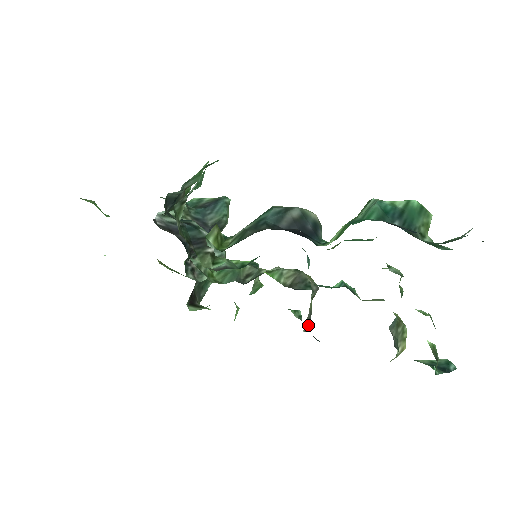
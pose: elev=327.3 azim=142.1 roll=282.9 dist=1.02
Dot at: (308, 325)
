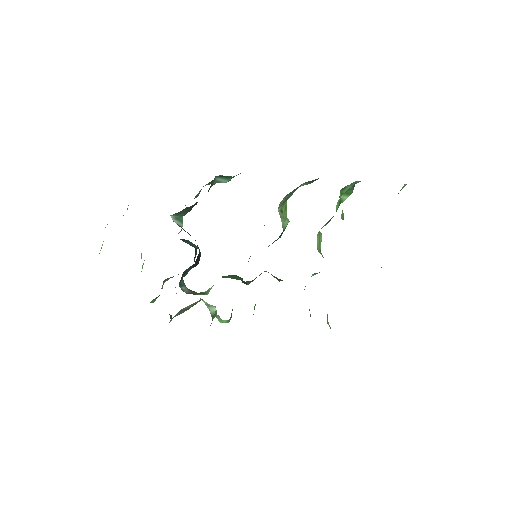
Dot at: occluded
